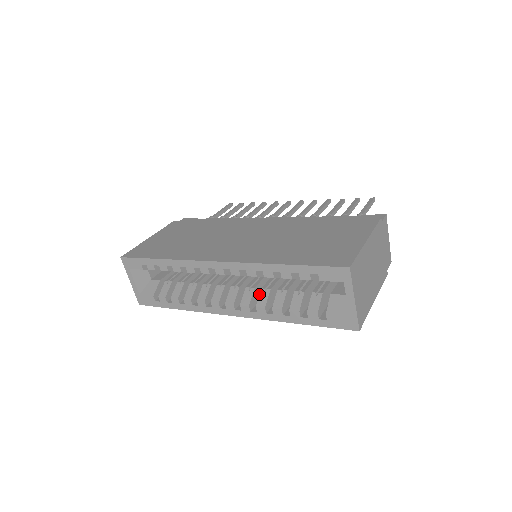
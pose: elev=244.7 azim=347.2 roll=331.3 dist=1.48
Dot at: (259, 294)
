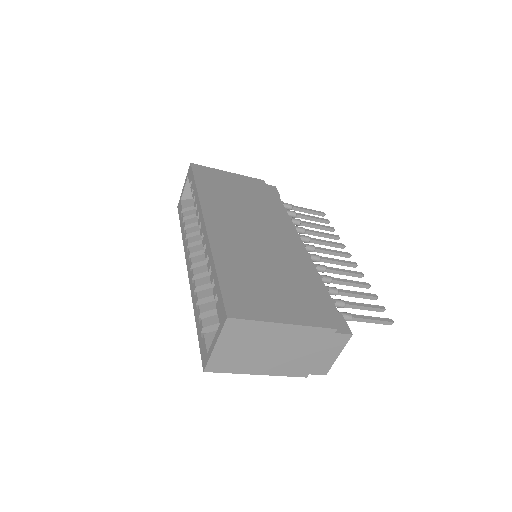
Dot at: (208, 276)
